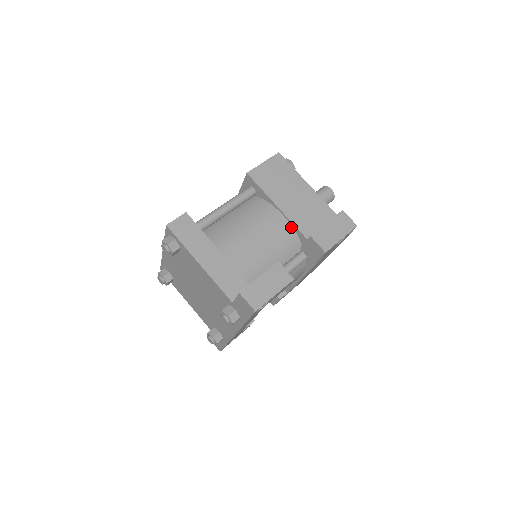
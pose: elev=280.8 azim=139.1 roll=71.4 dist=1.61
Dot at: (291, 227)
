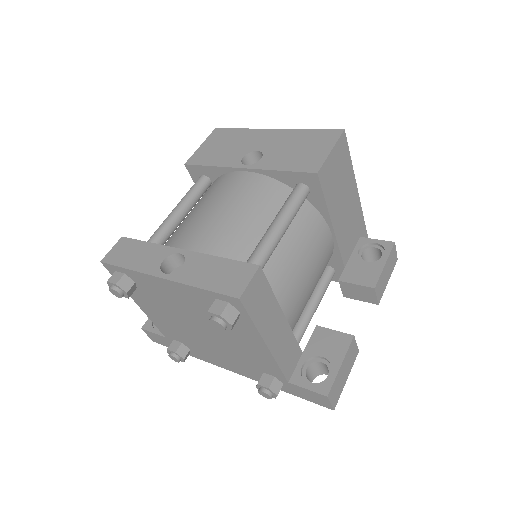
Dot at: (333, 249)
